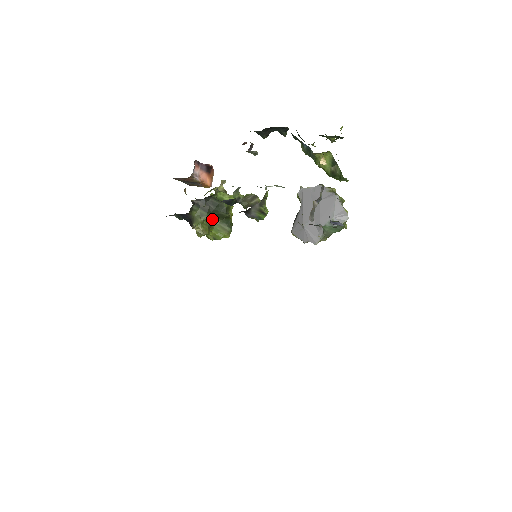
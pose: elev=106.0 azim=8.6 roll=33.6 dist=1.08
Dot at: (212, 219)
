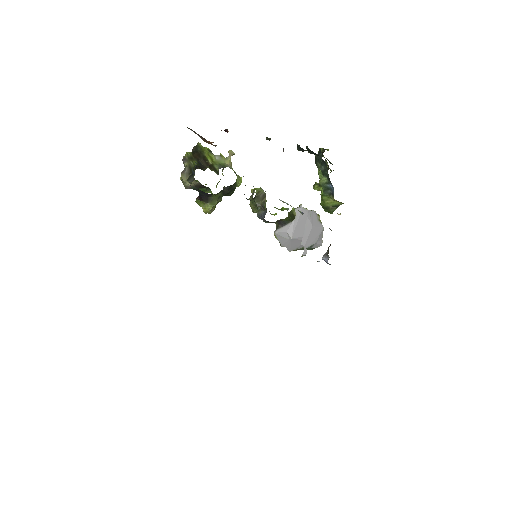
Dot at: (221, 199)
